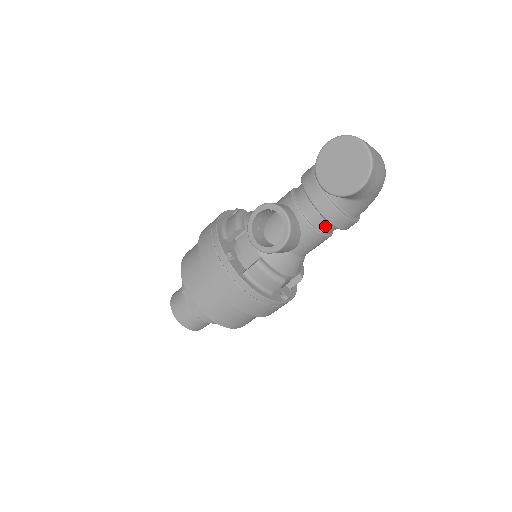
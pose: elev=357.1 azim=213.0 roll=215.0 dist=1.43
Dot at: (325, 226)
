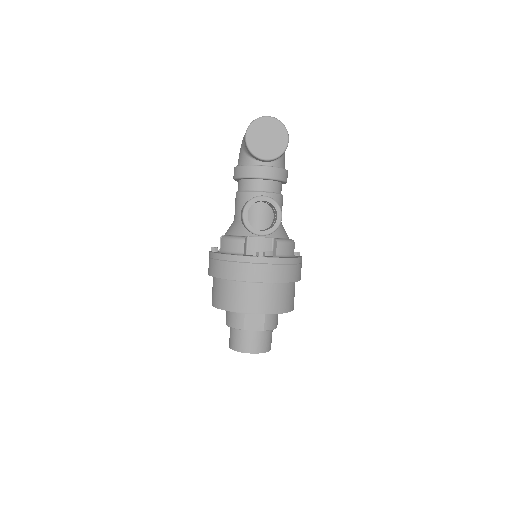
Dot at: (280, 188)
